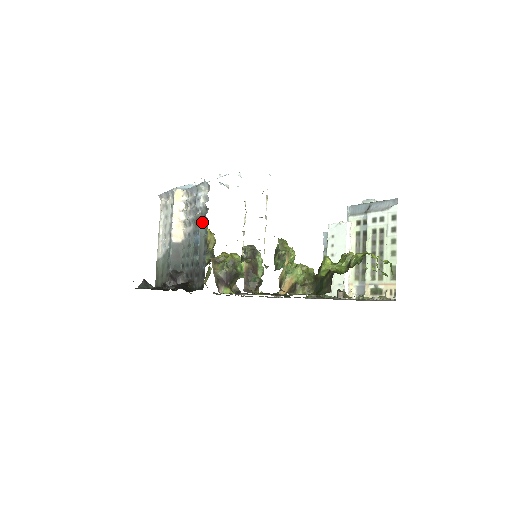
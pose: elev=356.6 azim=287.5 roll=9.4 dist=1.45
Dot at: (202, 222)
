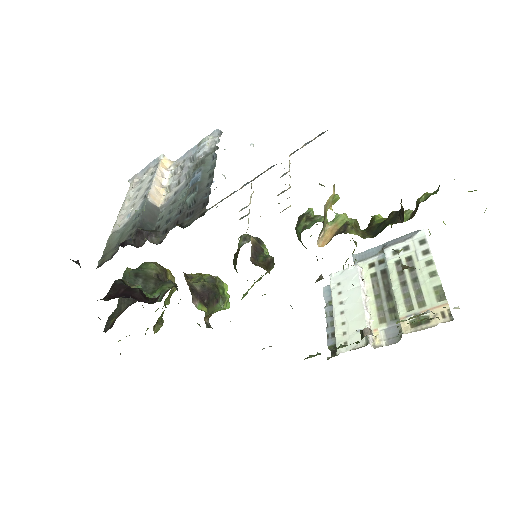
Dot at: (206, 161)
